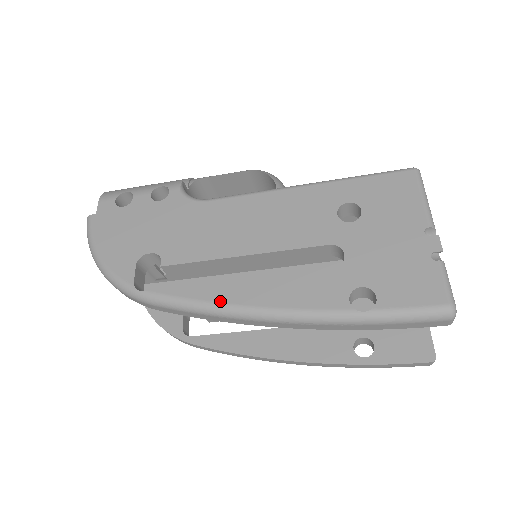
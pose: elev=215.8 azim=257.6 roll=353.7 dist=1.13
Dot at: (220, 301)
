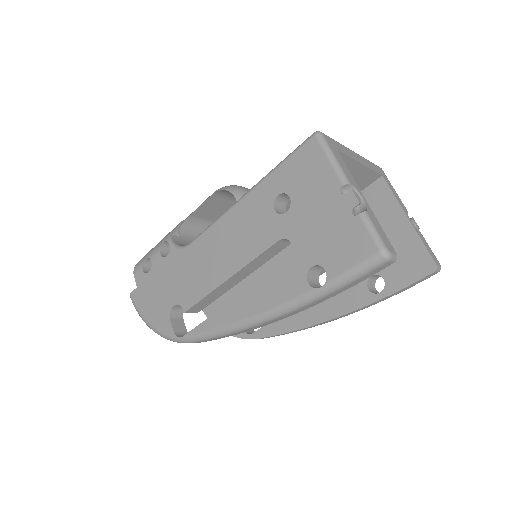
Dot at: (228, 323)
